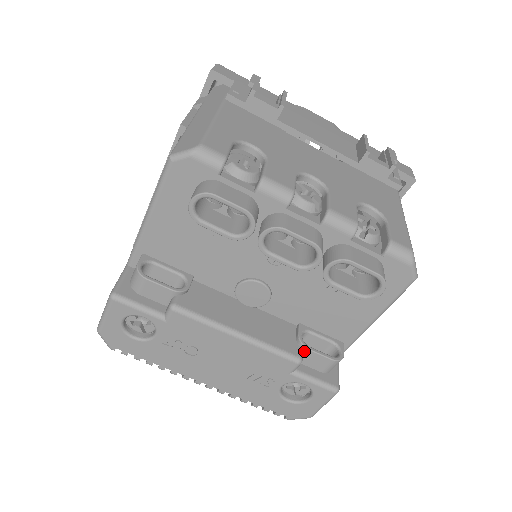
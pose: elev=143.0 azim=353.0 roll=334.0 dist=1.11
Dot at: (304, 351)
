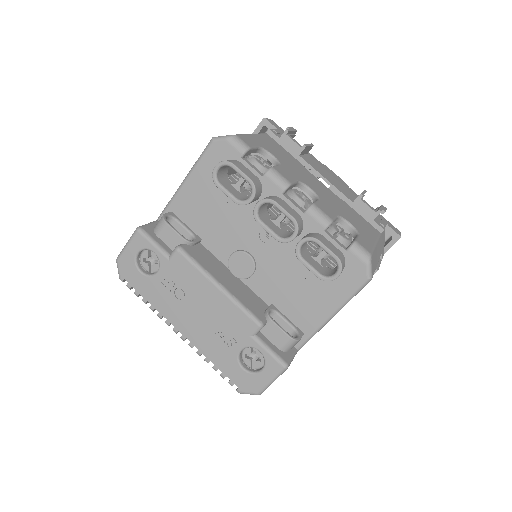
Dot at: (268, 321)
